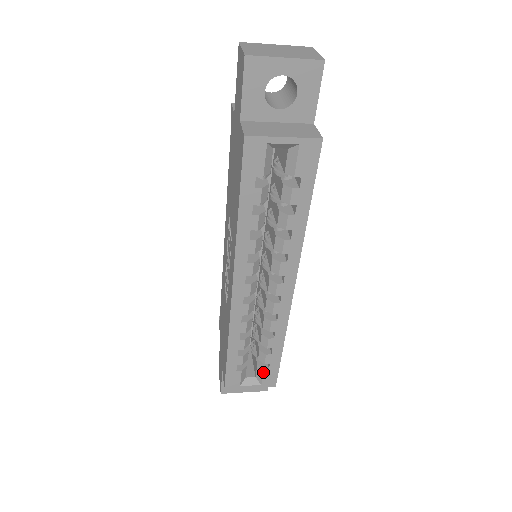
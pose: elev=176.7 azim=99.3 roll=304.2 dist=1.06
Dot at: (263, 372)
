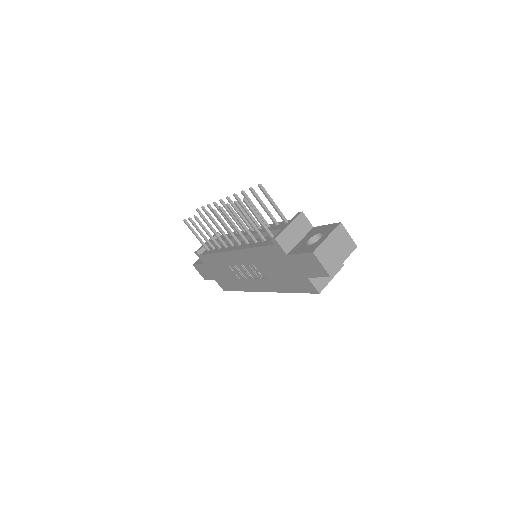
Dot at: occluded
